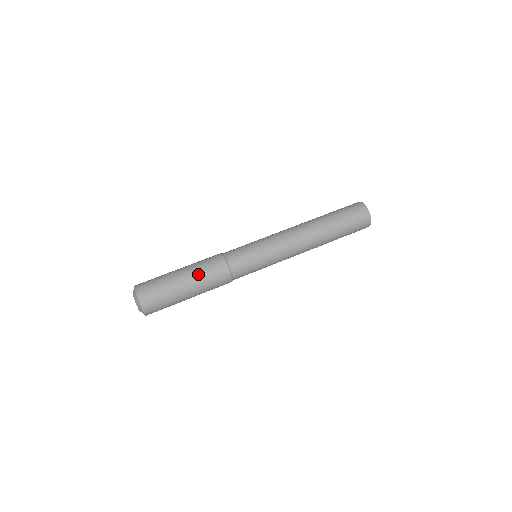
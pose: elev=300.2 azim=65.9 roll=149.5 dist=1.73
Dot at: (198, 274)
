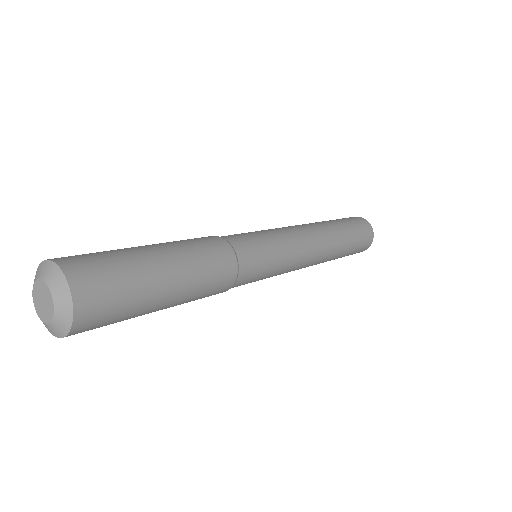
Dot at: (182, 247)
